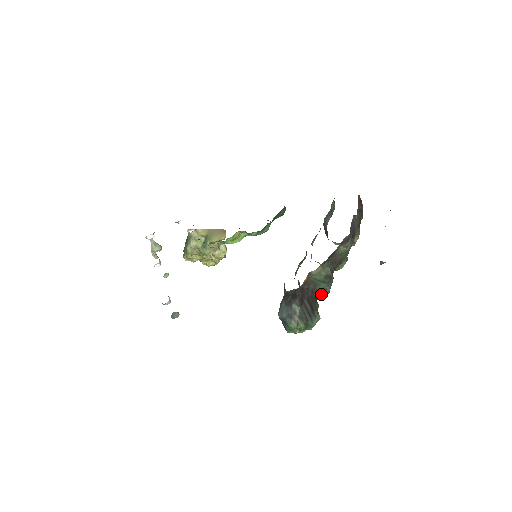
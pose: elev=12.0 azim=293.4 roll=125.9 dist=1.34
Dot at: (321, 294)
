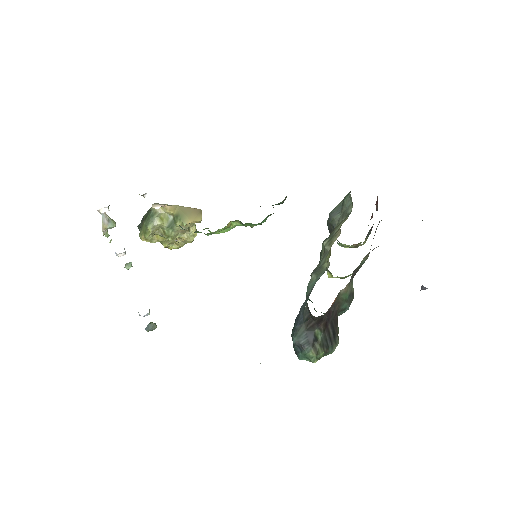
Dot at: occluded
